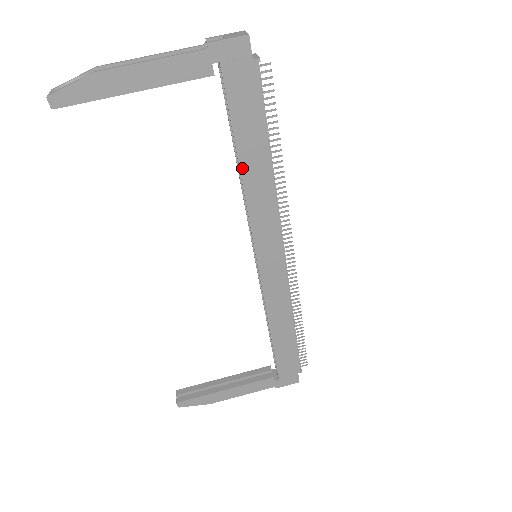
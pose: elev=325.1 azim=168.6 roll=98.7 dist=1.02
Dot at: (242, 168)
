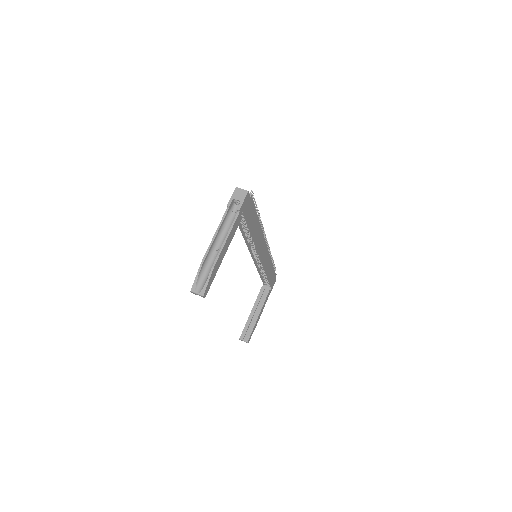
Dot at: (252, 235)
